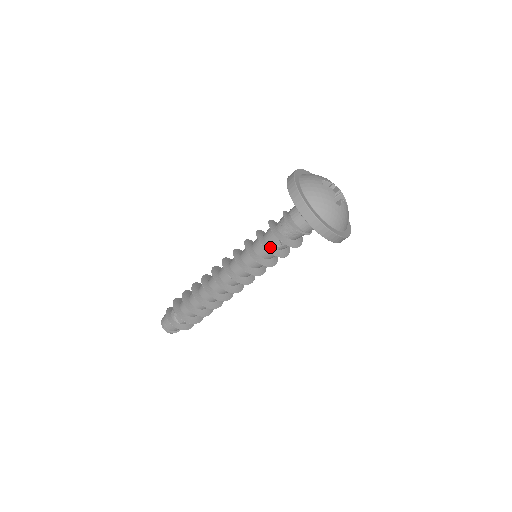
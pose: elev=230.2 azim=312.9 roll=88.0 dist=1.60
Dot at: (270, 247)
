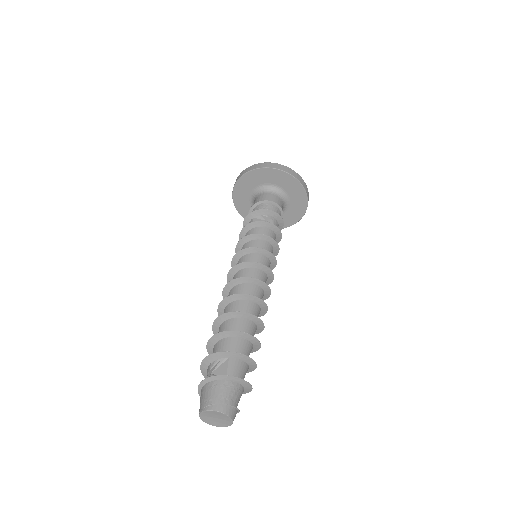
Dot at: (256, 225)
